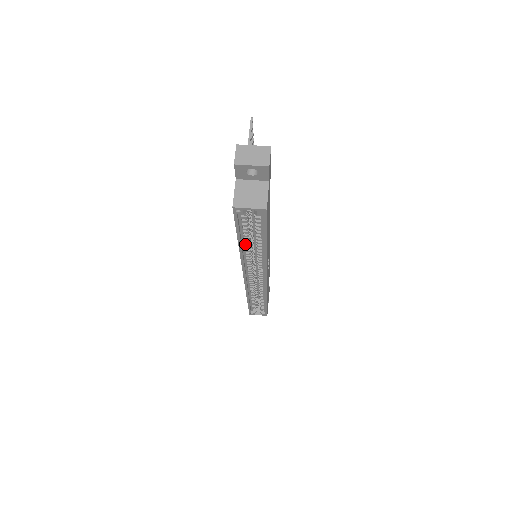
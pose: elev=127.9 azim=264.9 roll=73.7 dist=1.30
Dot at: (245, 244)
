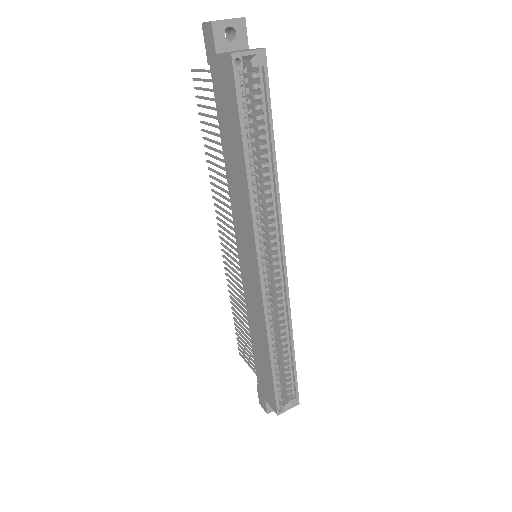
Dot at: (250, 167)
